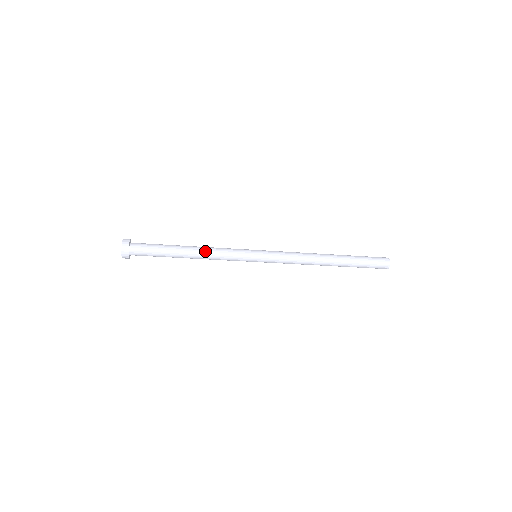
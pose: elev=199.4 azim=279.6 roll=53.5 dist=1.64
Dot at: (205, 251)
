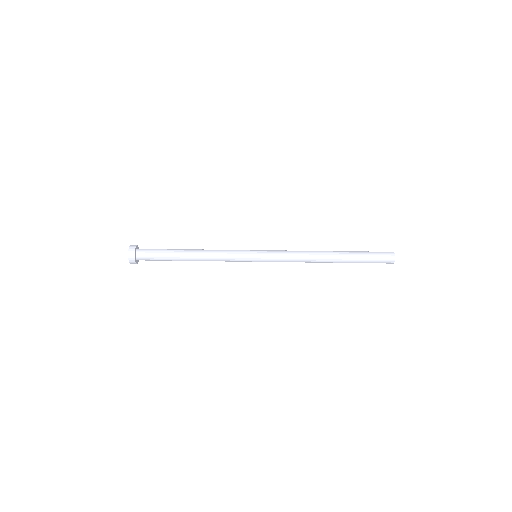
Dot at: occluded
